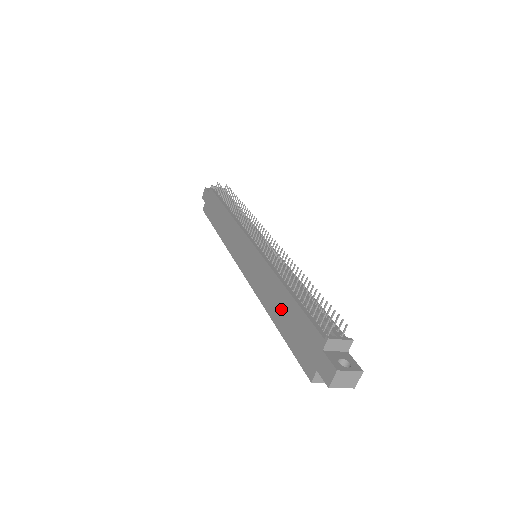
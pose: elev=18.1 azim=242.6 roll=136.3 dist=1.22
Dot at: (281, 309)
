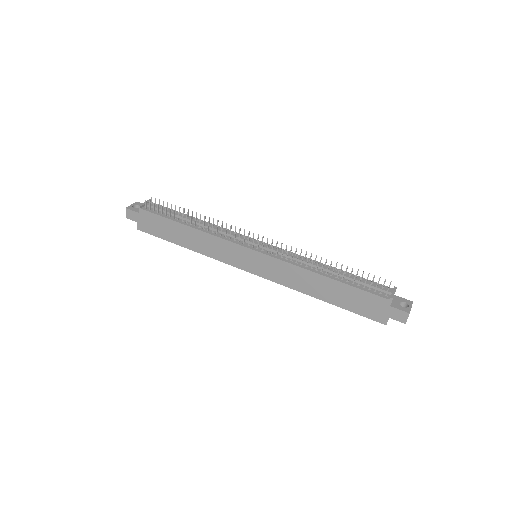
Dot at: (328, 291)
